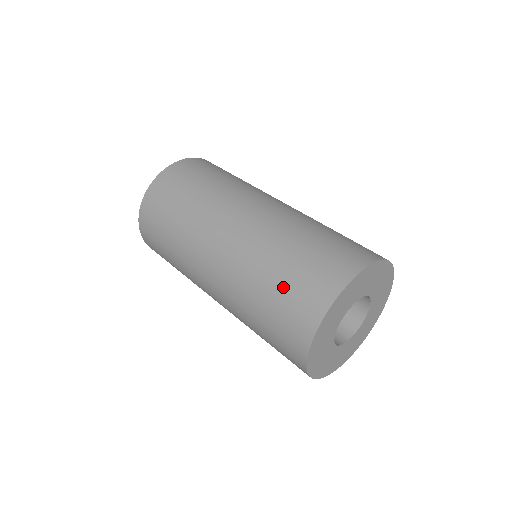
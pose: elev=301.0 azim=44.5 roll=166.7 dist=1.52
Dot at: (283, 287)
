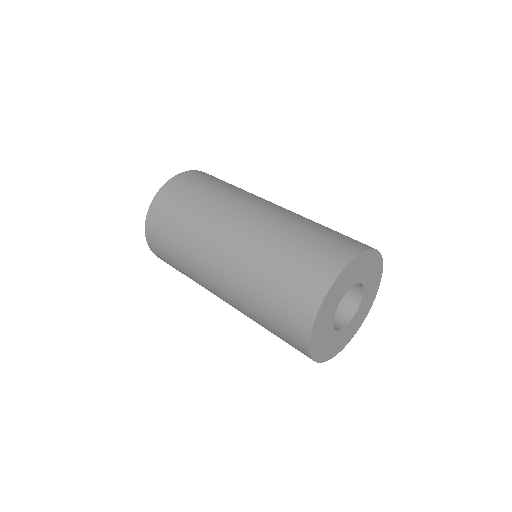
Dot at: (291, 266)
